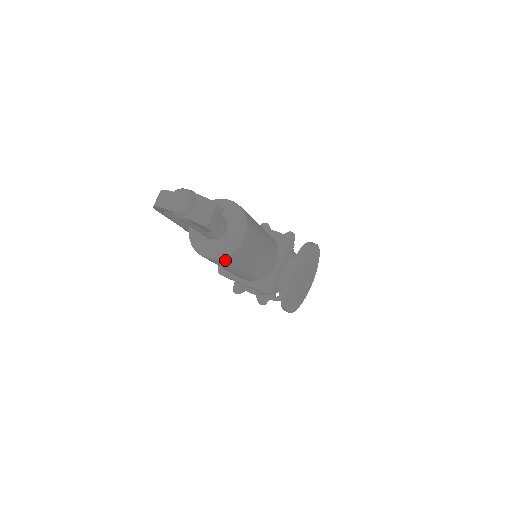
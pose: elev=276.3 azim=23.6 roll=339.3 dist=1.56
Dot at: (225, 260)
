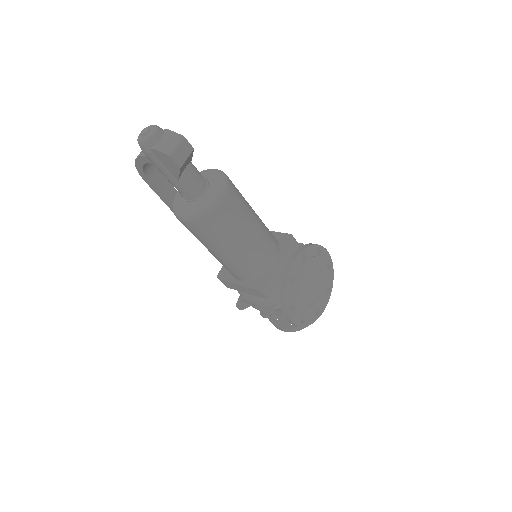
Dot at: (204, 223)
